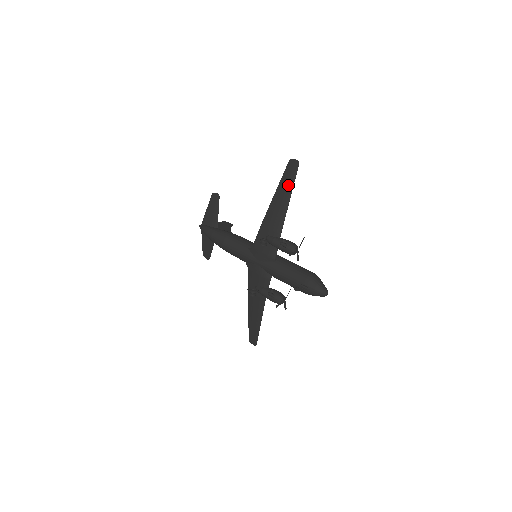
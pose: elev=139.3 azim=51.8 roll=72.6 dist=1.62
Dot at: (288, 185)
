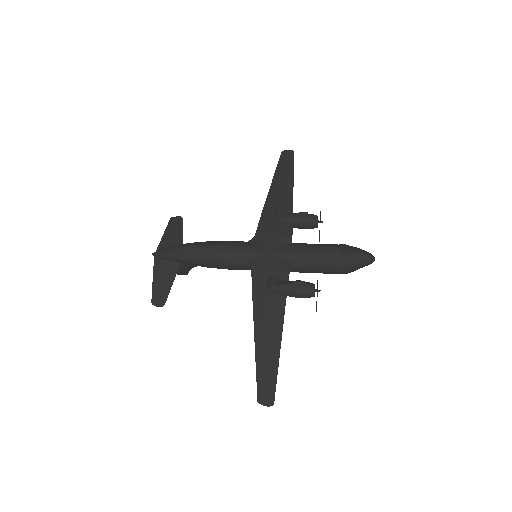
Dot at: (288, 168)
